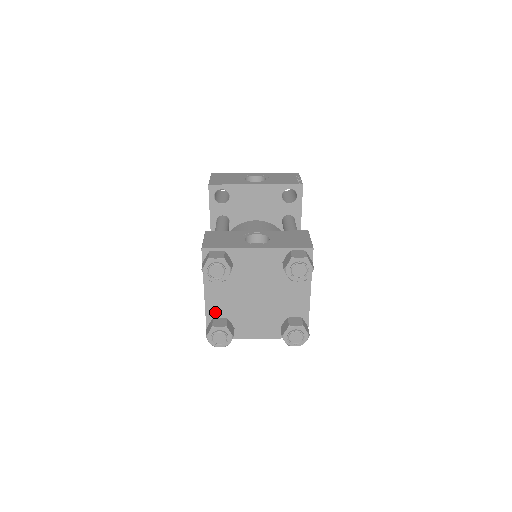
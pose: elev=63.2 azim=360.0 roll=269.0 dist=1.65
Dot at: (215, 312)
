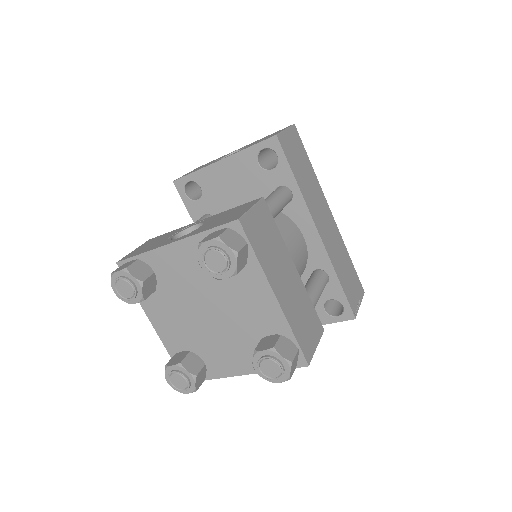
Dot at: (174, 345)
